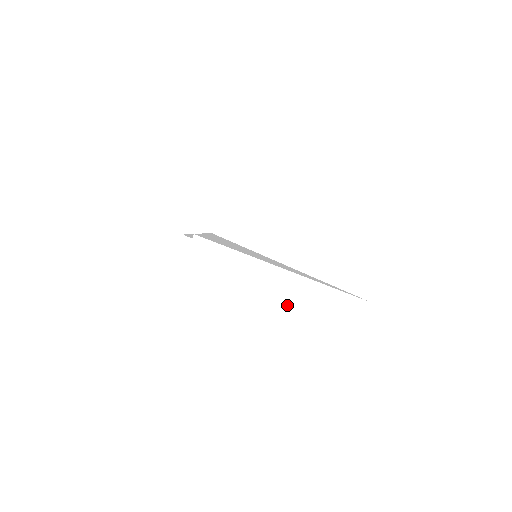
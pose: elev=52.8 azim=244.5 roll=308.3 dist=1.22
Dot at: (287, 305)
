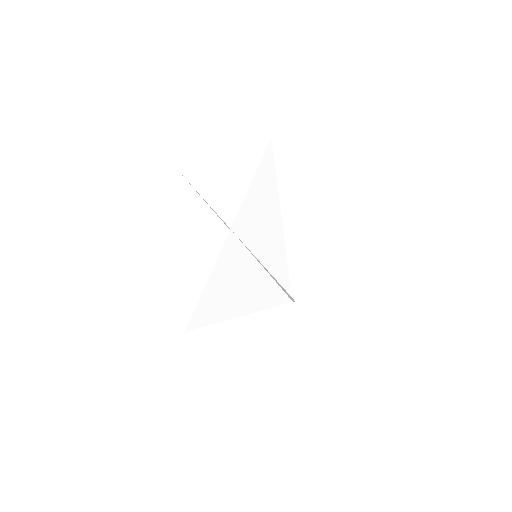
Dot at: (256, 304)
